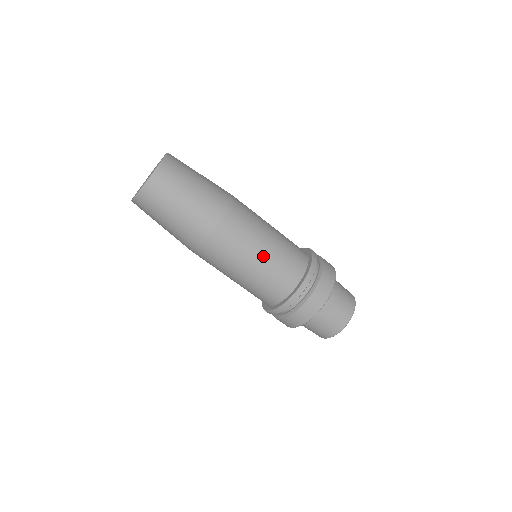
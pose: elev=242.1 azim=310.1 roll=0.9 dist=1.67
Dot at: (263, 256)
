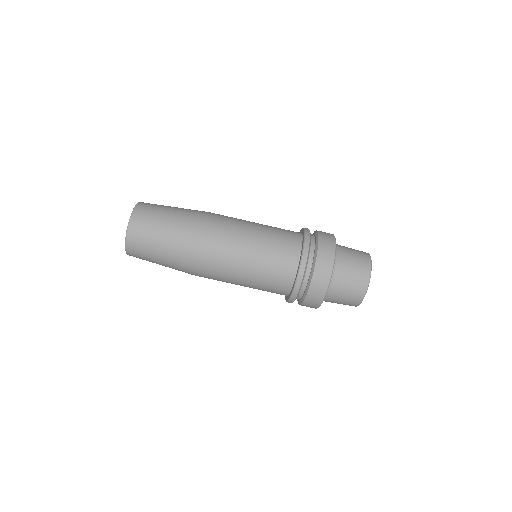
Dot at: (258, 225)
